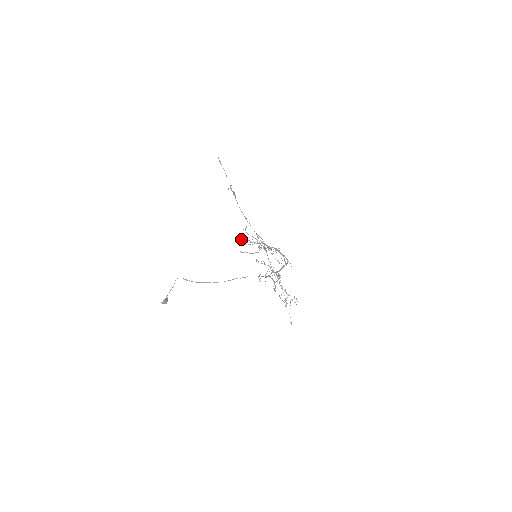
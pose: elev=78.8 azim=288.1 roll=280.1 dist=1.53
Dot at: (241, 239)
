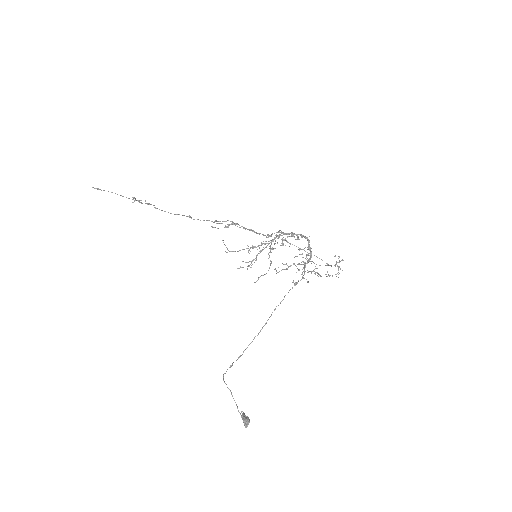
Dot at: (239, 268)
